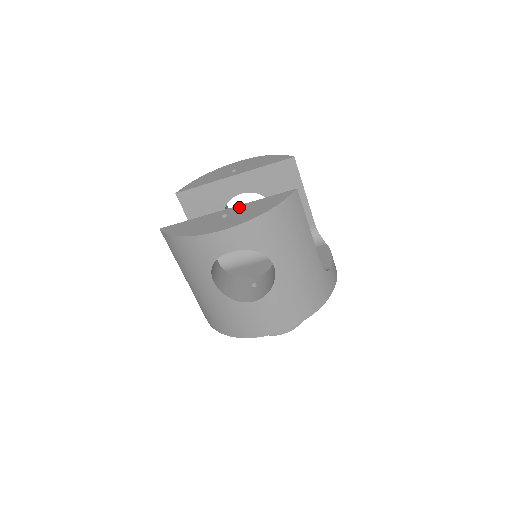
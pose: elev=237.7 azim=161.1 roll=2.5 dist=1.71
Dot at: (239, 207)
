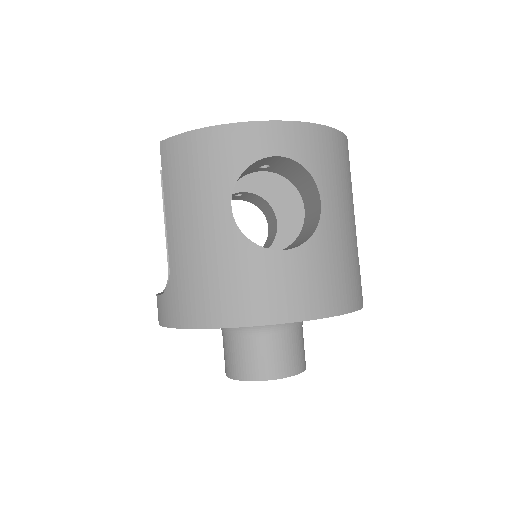
Dot at: occluded
